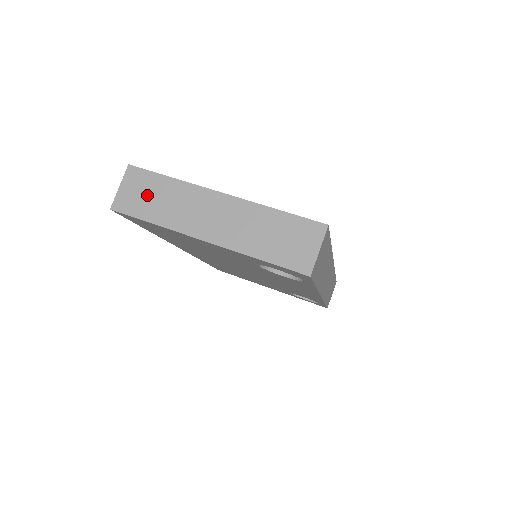
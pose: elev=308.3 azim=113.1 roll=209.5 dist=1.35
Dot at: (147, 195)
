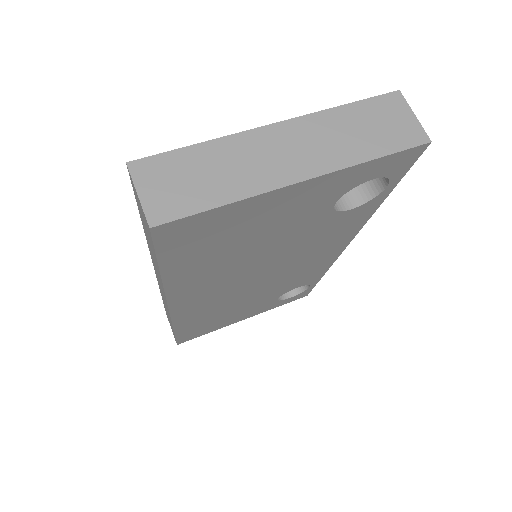
Dot at: (186, 180)
